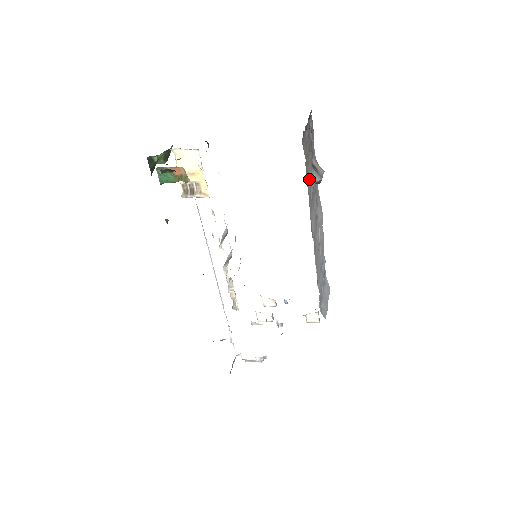
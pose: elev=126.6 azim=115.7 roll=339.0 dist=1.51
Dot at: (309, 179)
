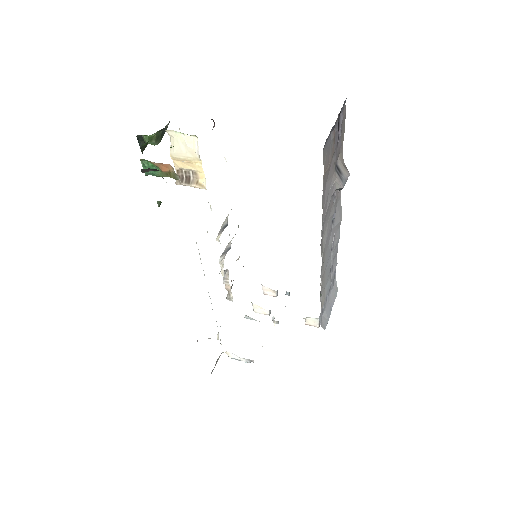
Dot at: (327, 188)
